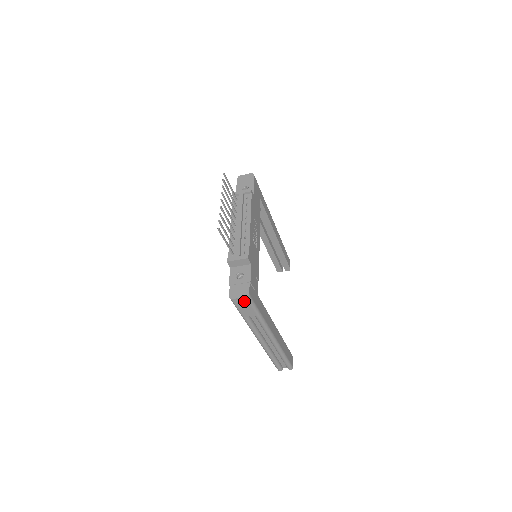
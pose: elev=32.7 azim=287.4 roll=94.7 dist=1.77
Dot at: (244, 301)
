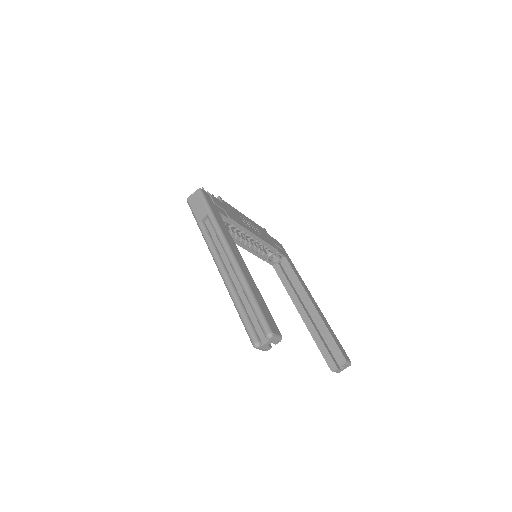
Dot at: (197, 197)
